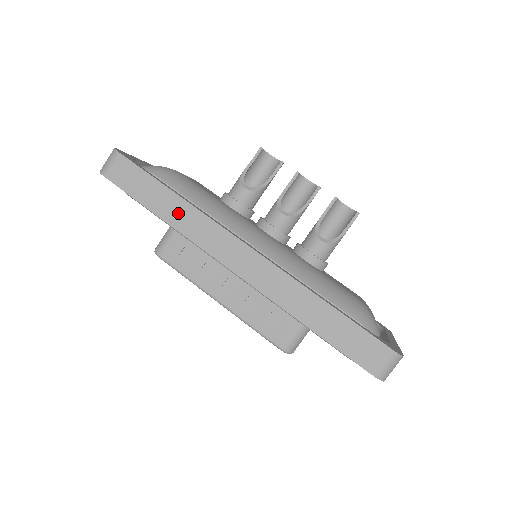
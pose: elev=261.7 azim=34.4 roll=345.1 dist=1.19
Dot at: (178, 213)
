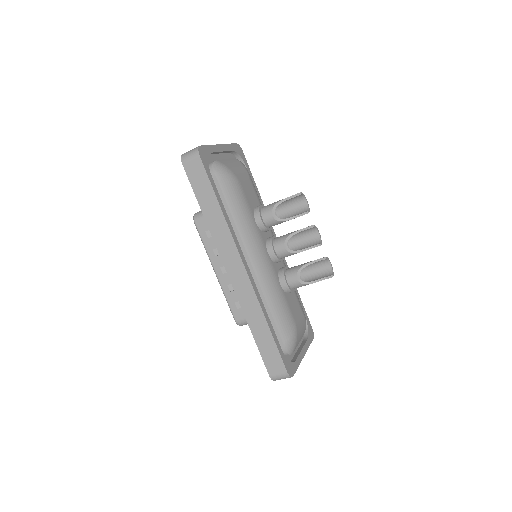
Dot at: (216, 221)
